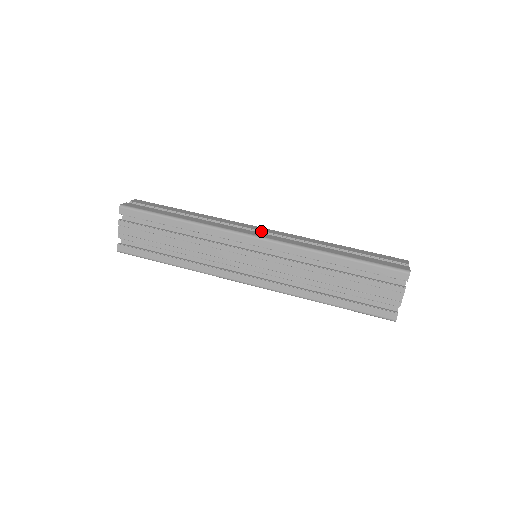
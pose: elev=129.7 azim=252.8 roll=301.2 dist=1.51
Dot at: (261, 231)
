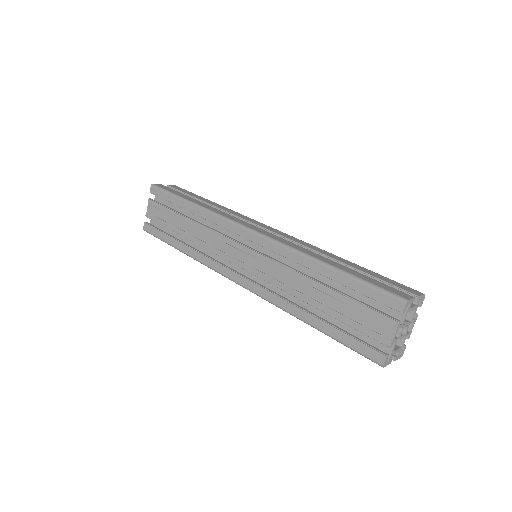
Dot at: (266, 229)
